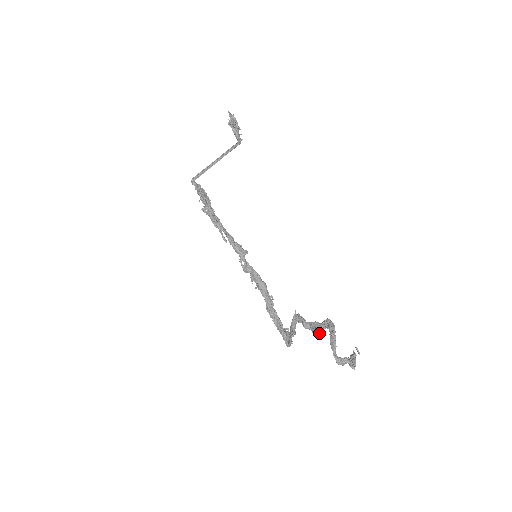
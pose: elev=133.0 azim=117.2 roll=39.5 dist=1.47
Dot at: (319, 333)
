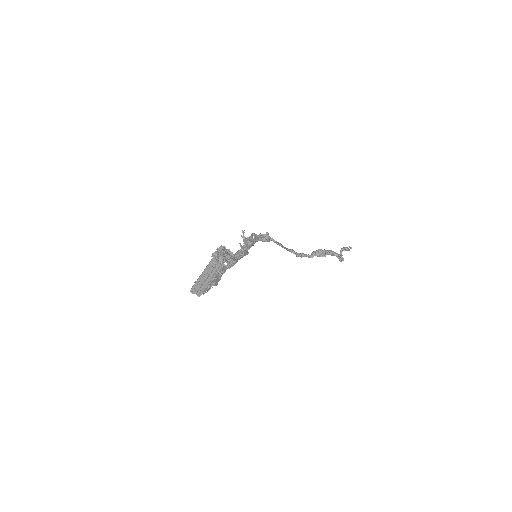
Dot at: occluded
